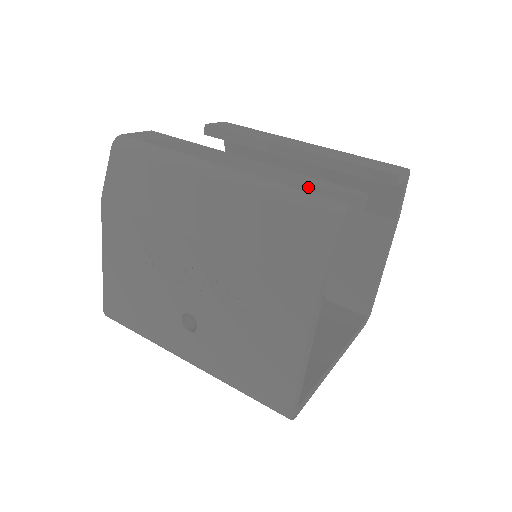
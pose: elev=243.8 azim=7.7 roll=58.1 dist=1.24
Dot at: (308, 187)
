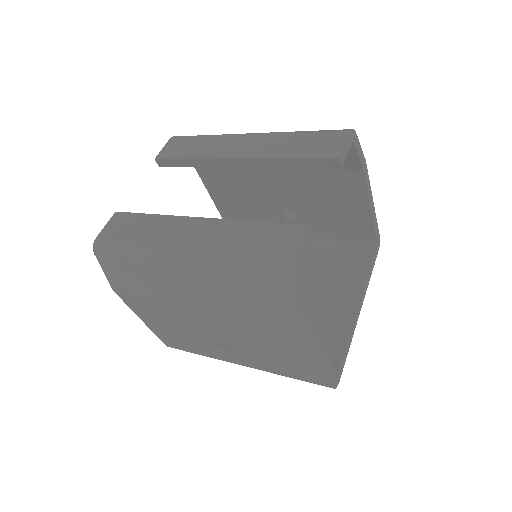
Dot at: (258, 248)
